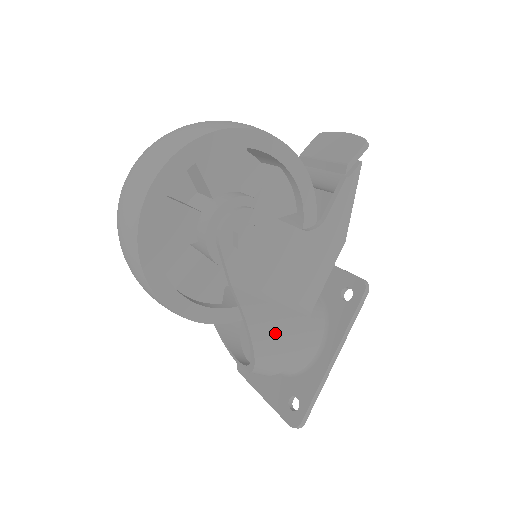
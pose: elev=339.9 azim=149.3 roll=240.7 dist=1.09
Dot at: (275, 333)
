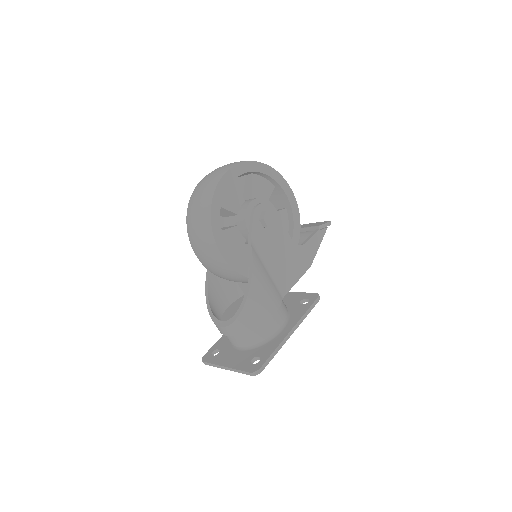
Dot at: (264, 287)
